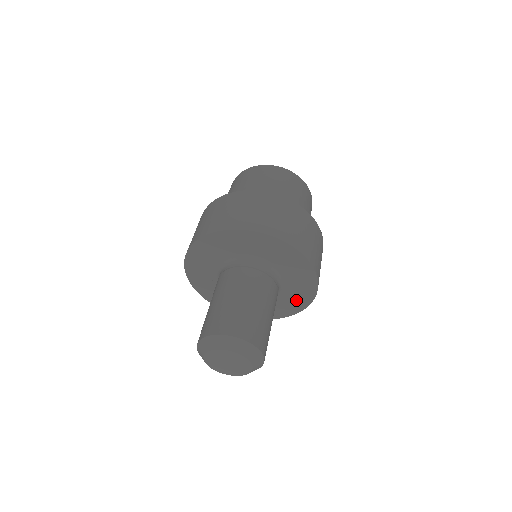
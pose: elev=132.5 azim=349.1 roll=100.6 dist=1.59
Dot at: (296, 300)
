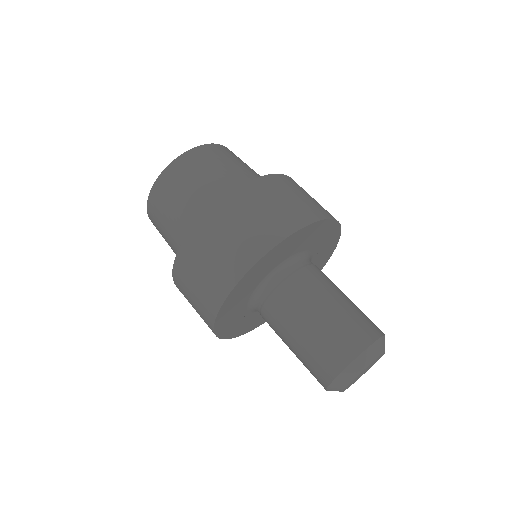
Dot at: (328, 240)
